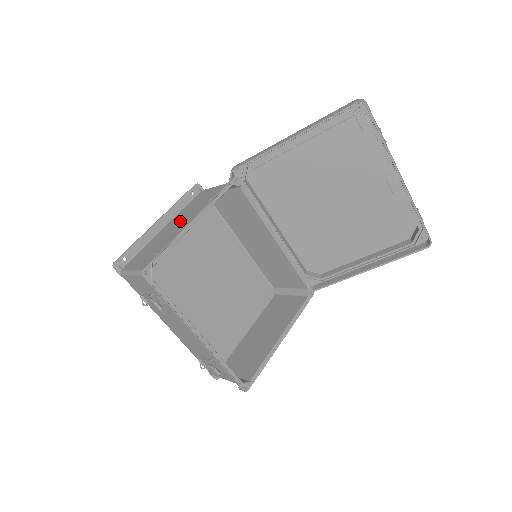
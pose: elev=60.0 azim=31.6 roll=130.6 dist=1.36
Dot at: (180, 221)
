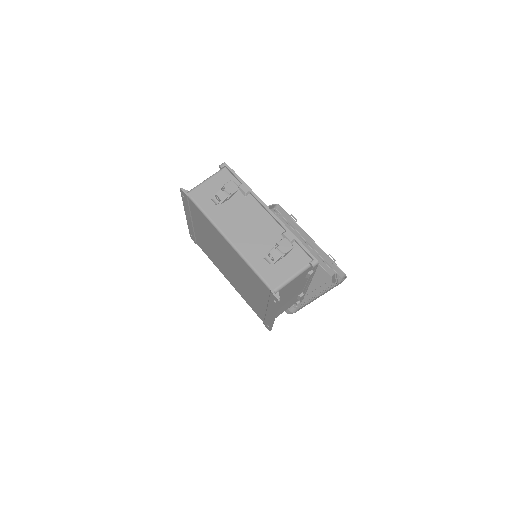
Dot at: occluded
